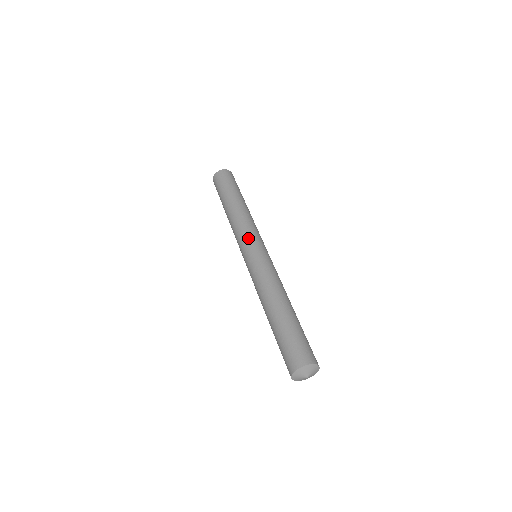
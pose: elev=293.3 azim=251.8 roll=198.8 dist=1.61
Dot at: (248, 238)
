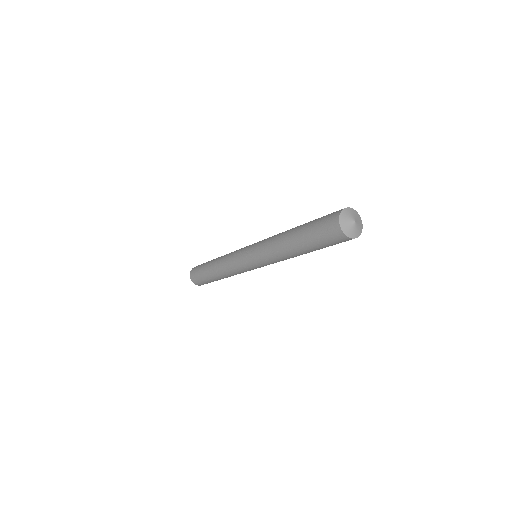
Dot at: occluded
